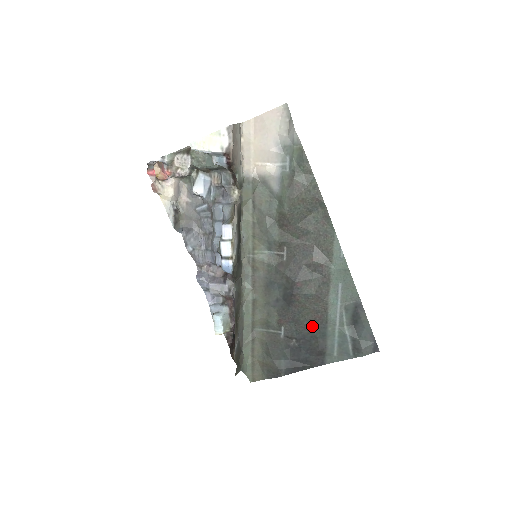
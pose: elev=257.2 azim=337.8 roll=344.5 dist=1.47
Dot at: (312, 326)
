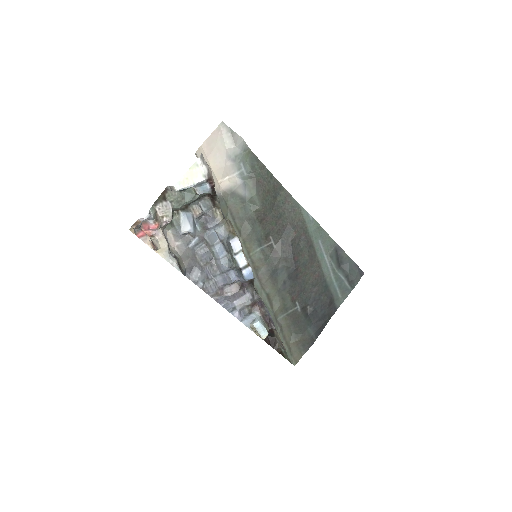
Dot at: (316, 286)
